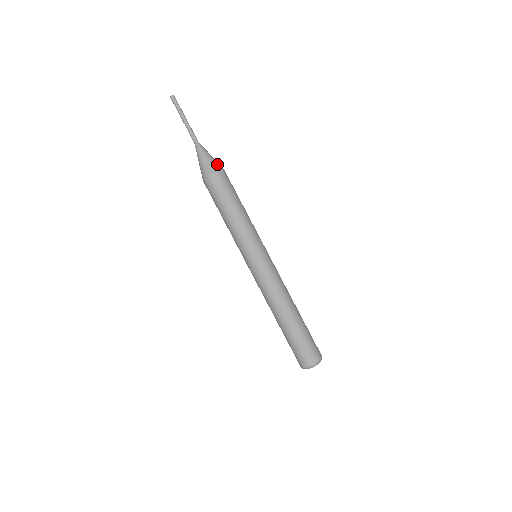
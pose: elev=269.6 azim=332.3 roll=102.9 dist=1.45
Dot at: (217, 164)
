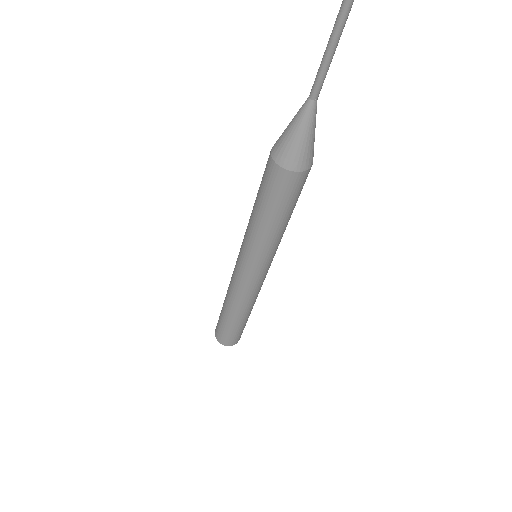
Dot at: occluded
